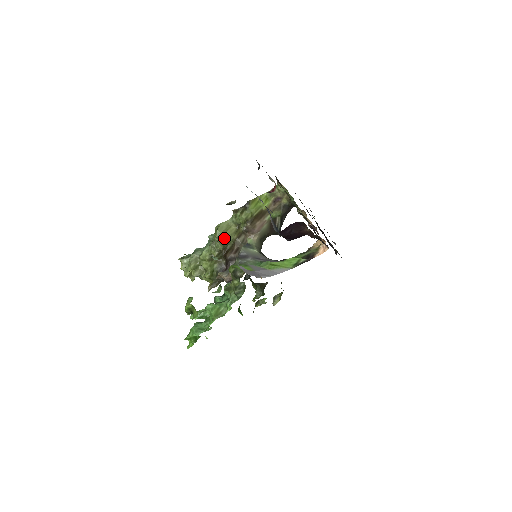
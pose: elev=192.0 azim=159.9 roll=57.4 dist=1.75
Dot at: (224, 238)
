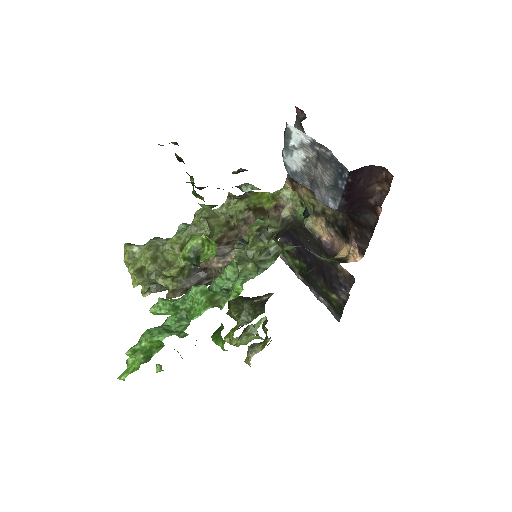
Dot at: (212, 223)
